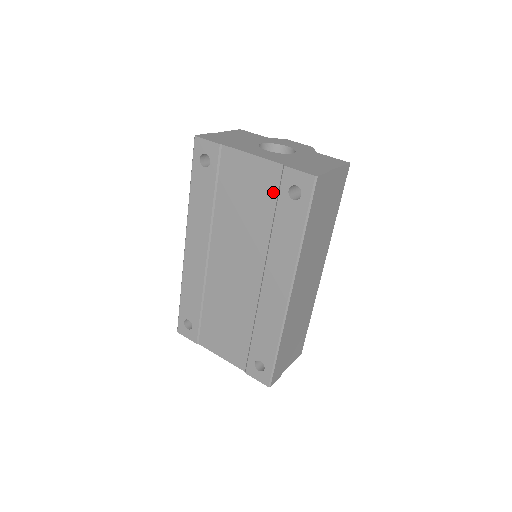
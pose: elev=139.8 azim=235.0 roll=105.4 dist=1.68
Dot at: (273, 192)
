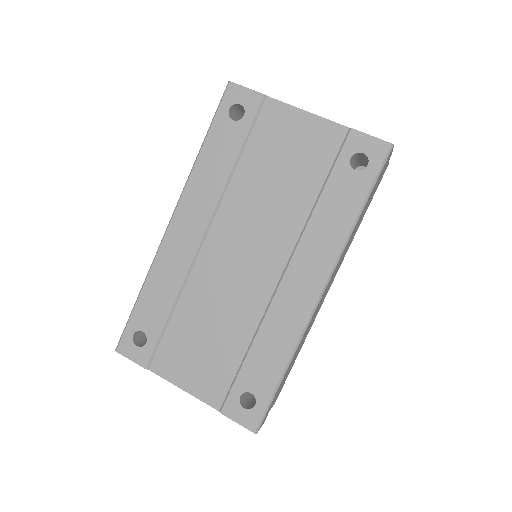
Dot at: (327, 159)
